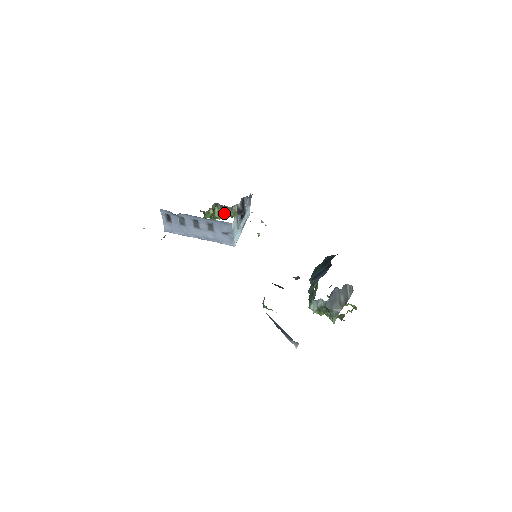
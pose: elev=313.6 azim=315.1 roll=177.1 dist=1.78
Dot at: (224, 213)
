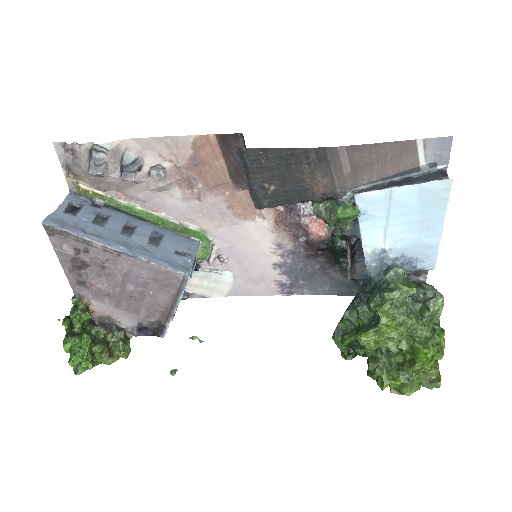
Dot at: (89, 353)
